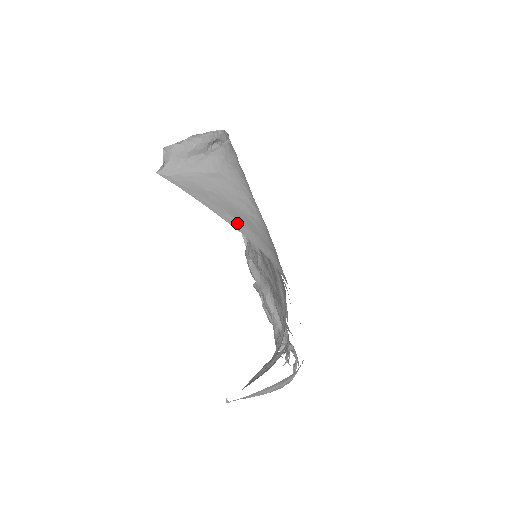
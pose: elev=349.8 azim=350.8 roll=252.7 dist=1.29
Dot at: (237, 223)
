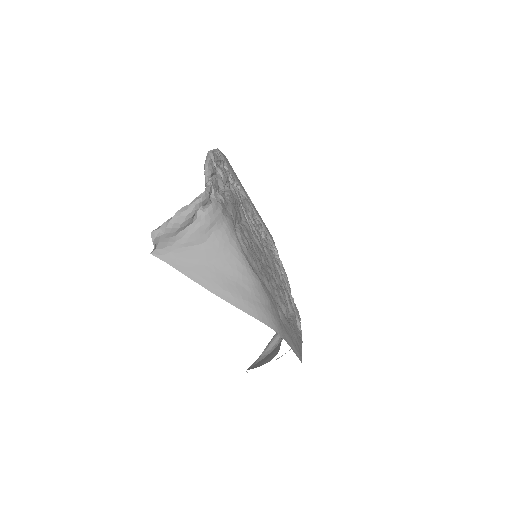
Dot at: (230, 297)
